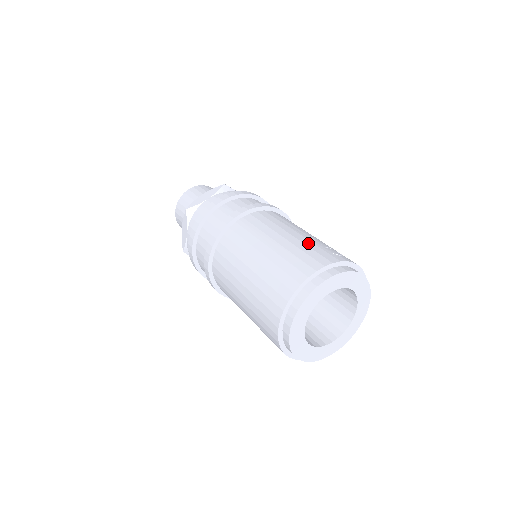
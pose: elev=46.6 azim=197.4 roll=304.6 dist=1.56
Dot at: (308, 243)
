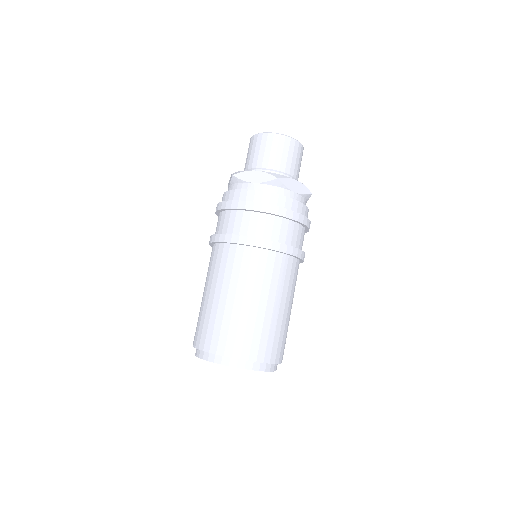
Dot at: (286, 329)
